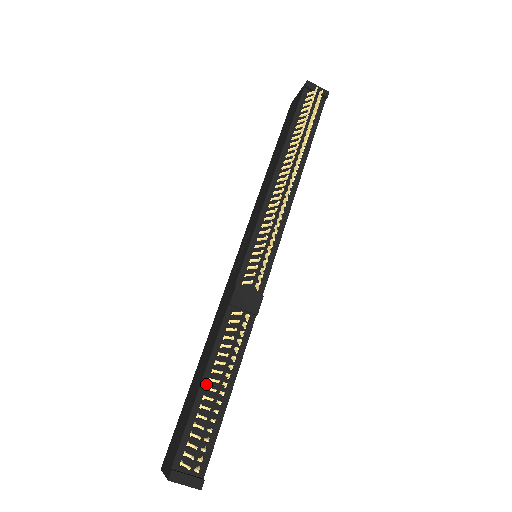
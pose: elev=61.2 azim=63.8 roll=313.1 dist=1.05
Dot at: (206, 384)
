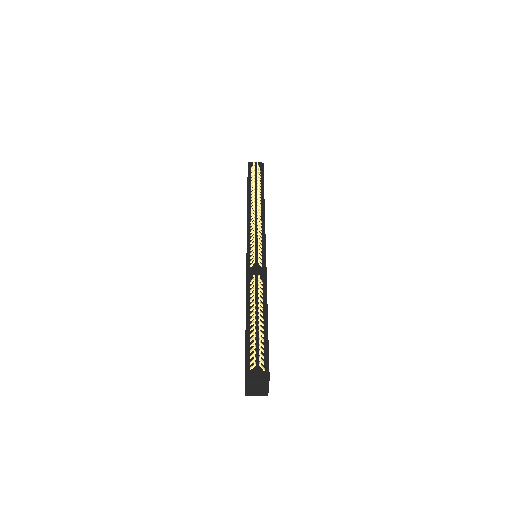
Dot at: (249, 323)
